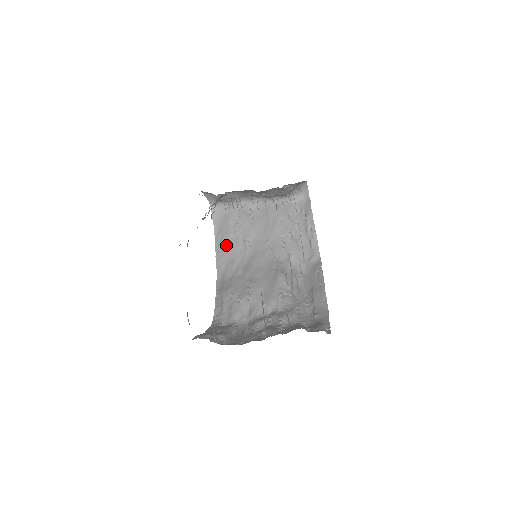
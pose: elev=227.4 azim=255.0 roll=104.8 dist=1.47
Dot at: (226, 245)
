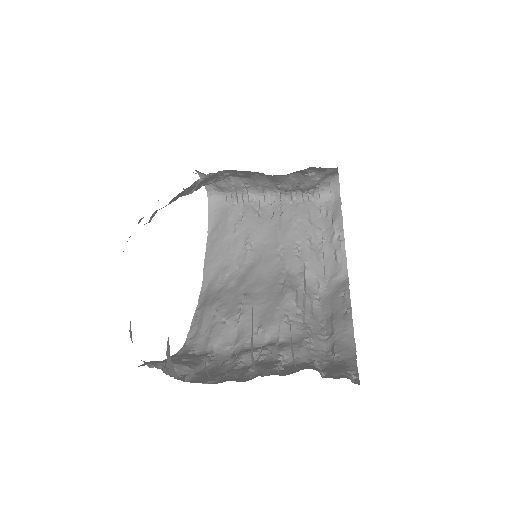
Dot at: (220, 247)
